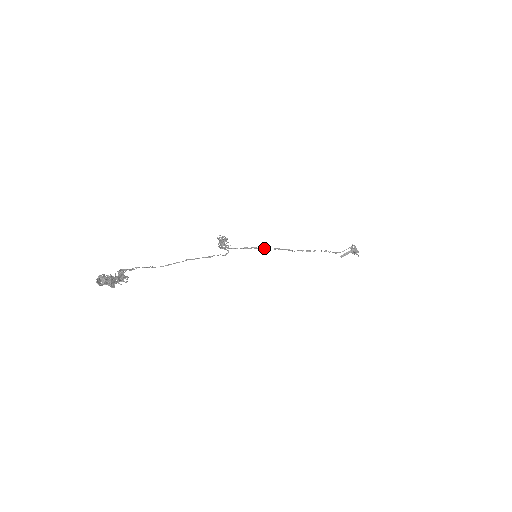
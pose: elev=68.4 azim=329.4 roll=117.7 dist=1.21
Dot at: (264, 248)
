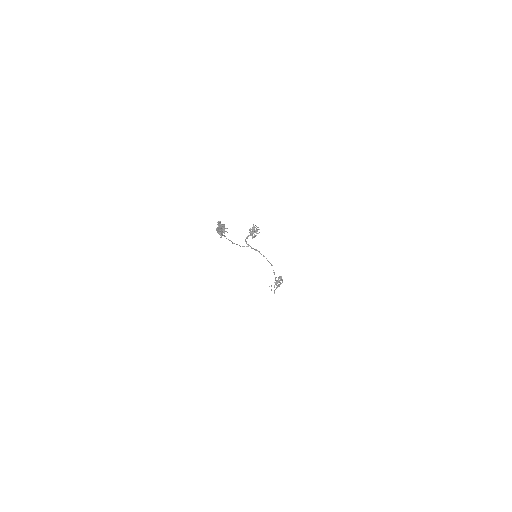
Dot at: (259, 251)
